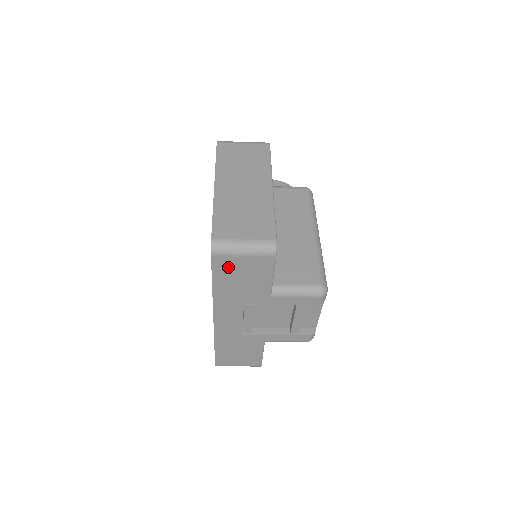
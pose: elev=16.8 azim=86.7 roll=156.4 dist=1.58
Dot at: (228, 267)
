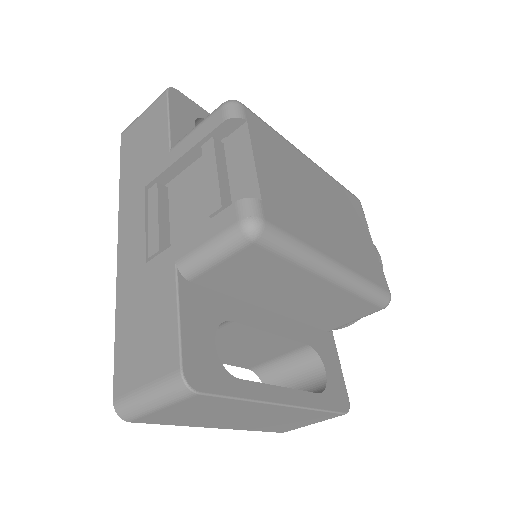
Dot at: (132, 139)
